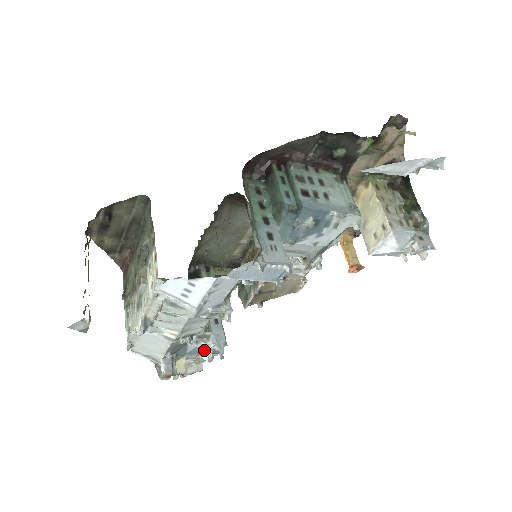
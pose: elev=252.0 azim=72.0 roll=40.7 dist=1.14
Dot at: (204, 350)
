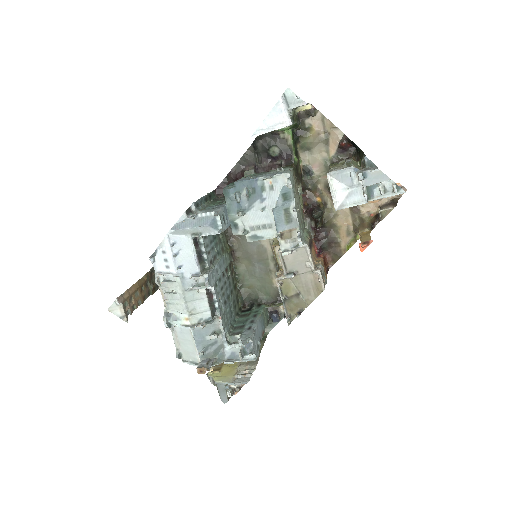
Dot at: occluded
